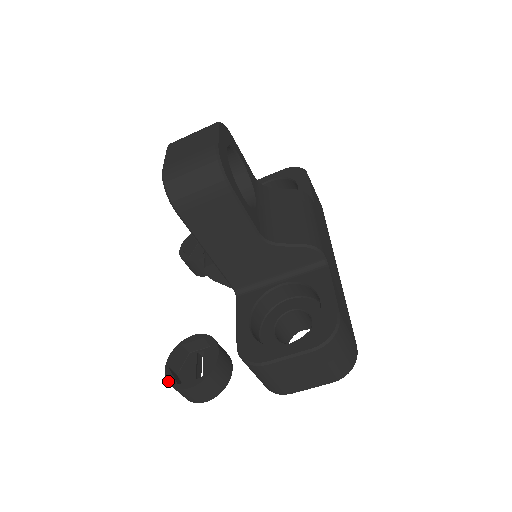
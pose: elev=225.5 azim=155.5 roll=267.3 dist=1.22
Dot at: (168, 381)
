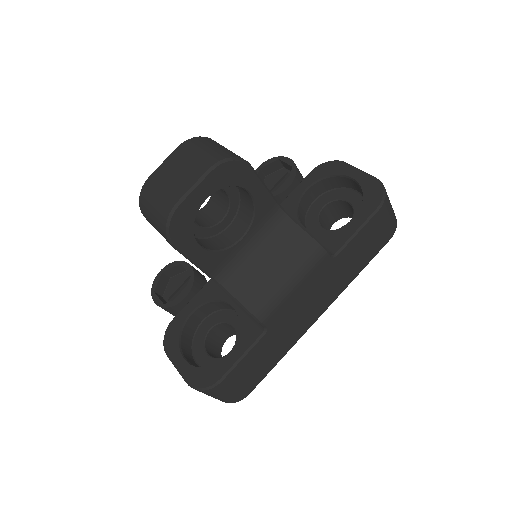
Dot at: (153, 282)
